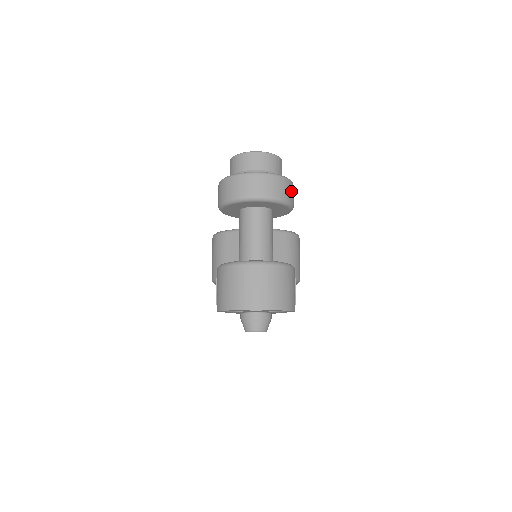
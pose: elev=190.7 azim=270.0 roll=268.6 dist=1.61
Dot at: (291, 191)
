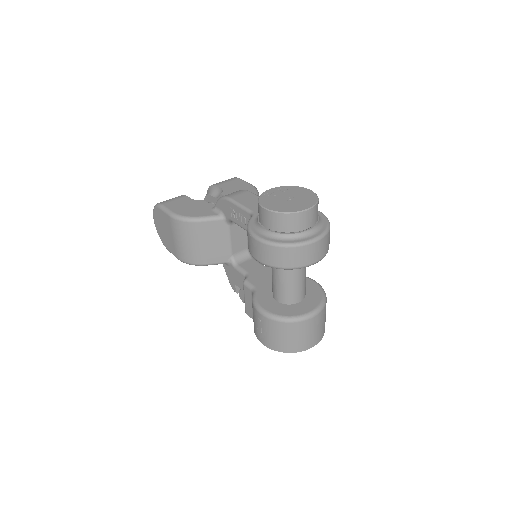
Dot at: occluded
